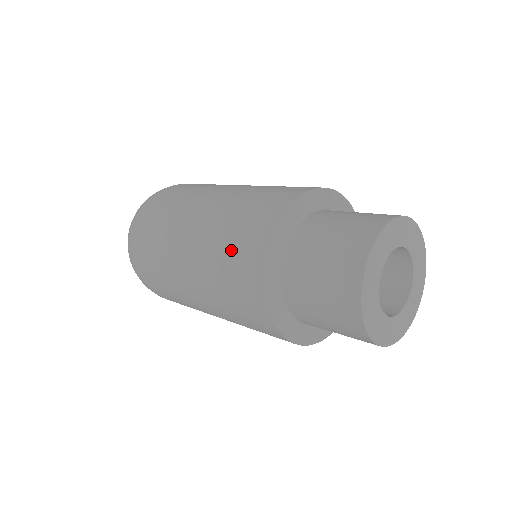
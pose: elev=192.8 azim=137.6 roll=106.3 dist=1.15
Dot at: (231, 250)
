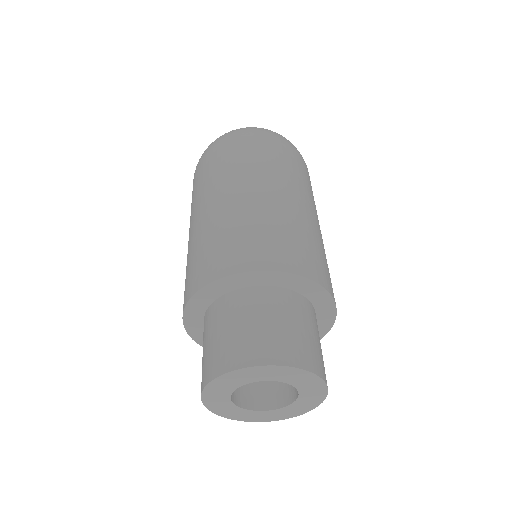
Dot at: occluded
